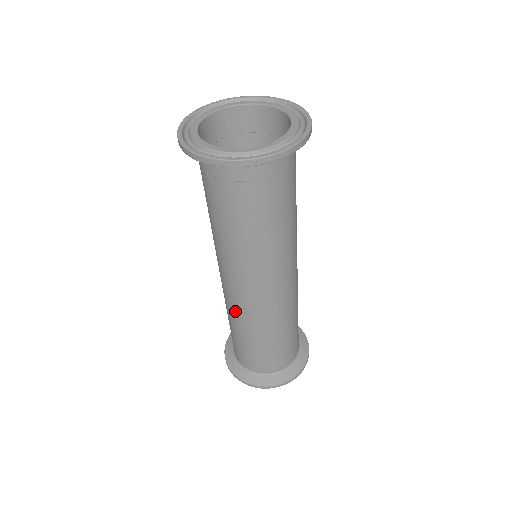
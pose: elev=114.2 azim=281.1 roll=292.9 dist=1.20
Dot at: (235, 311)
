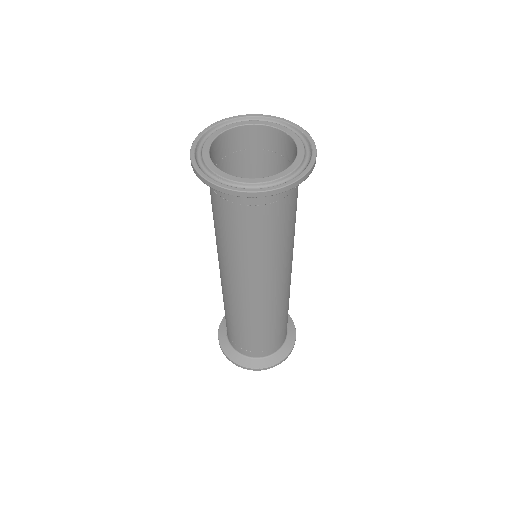
Dot at: (227, 301)
